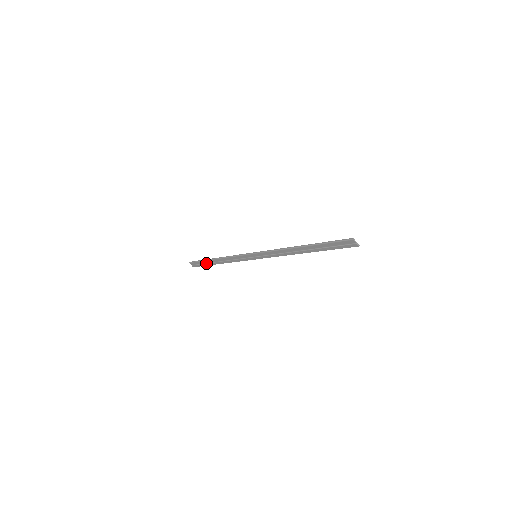
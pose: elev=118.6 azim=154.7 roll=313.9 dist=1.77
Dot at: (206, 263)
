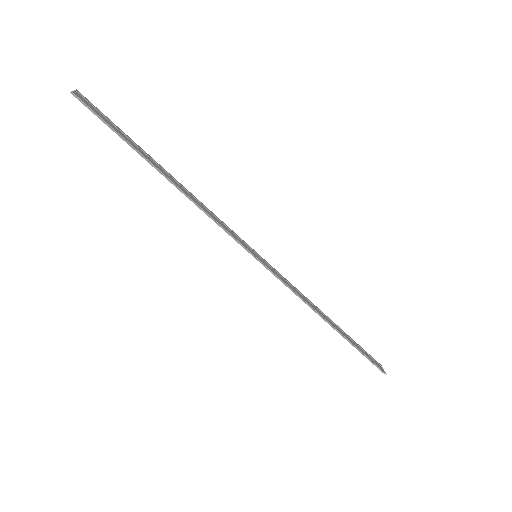
Dot at: (128, 143)
